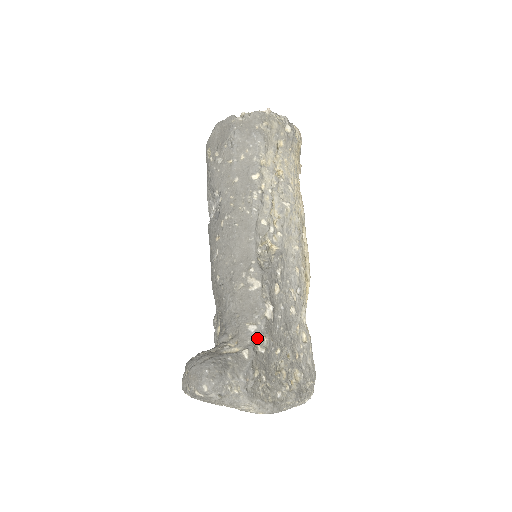
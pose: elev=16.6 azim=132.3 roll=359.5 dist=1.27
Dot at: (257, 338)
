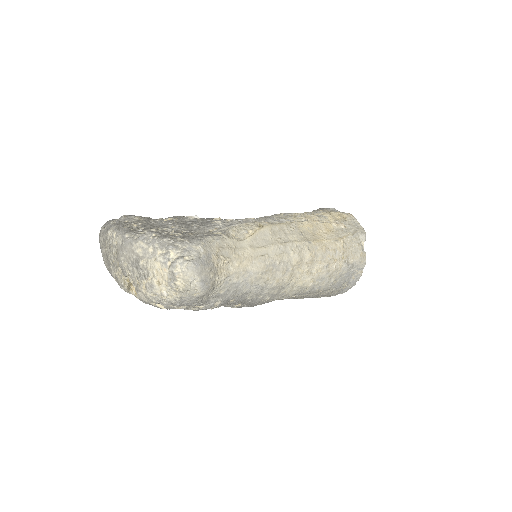
Dot at: (164, 220)
